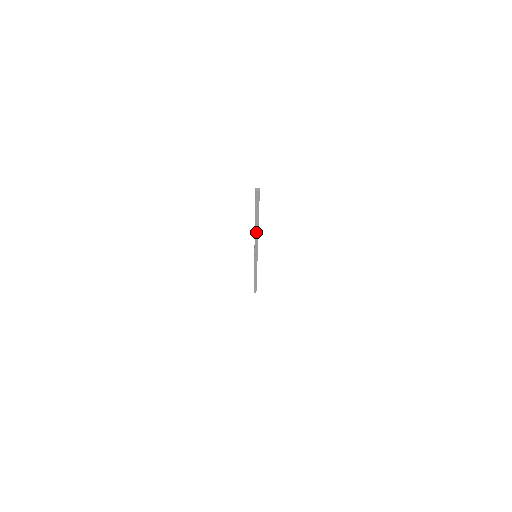
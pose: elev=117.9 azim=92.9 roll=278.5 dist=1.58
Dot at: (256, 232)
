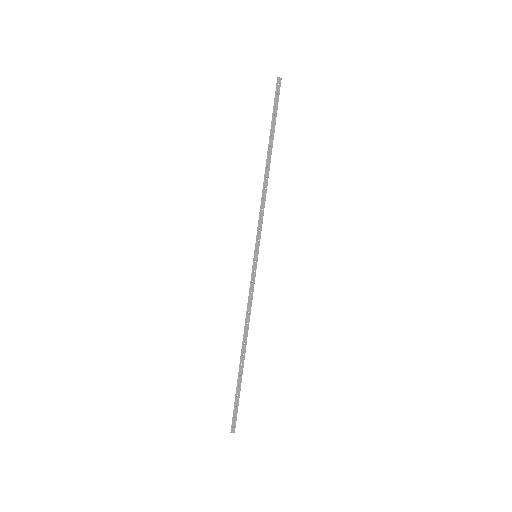
Dot at: (266, 174)
